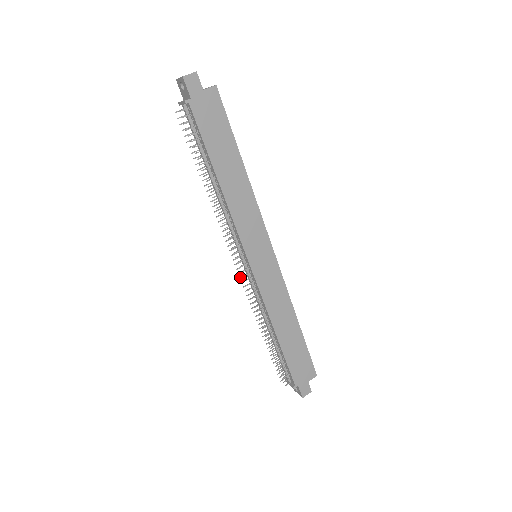
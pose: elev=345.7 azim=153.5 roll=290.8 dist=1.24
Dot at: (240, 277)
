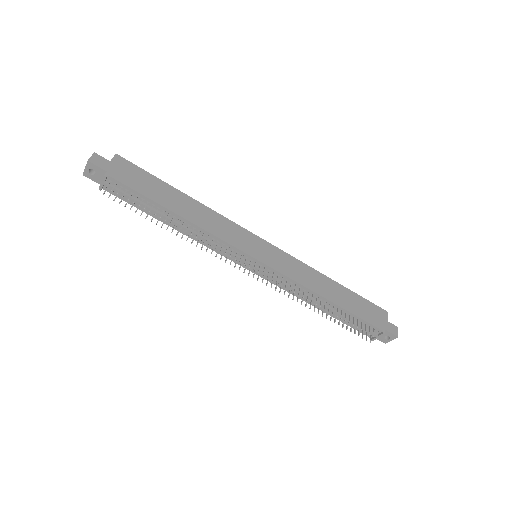
Dot at: occluded
